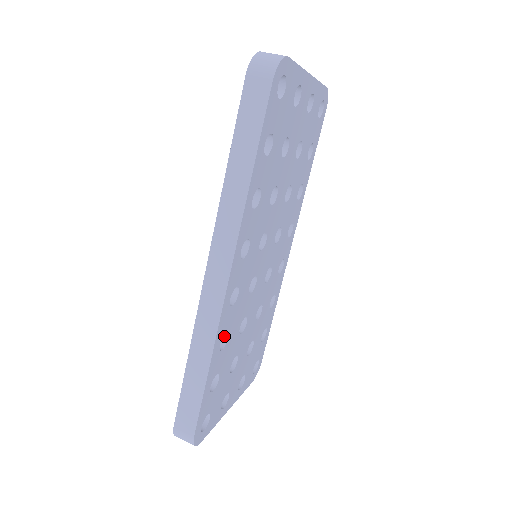
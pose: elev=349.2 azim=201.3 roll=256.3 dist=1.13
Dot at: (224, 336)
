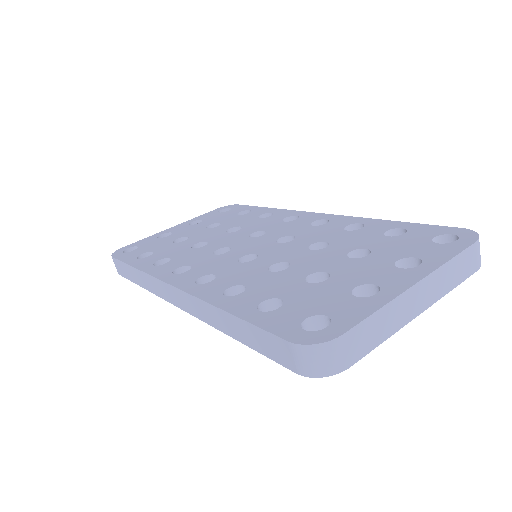
Dot at: occluded
